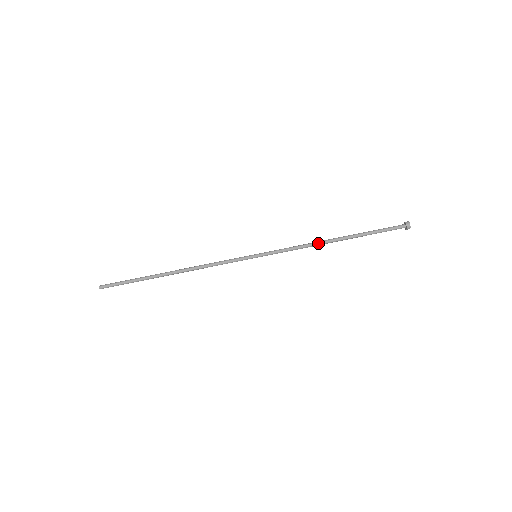
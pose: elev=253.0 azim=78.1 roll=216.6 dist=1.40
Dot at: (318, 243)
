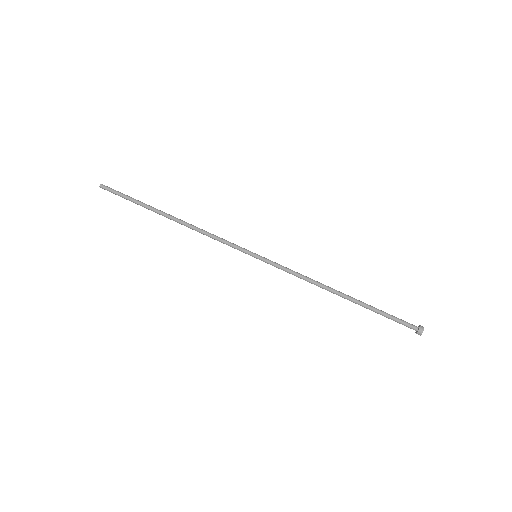
Dot at: (322, 284)
